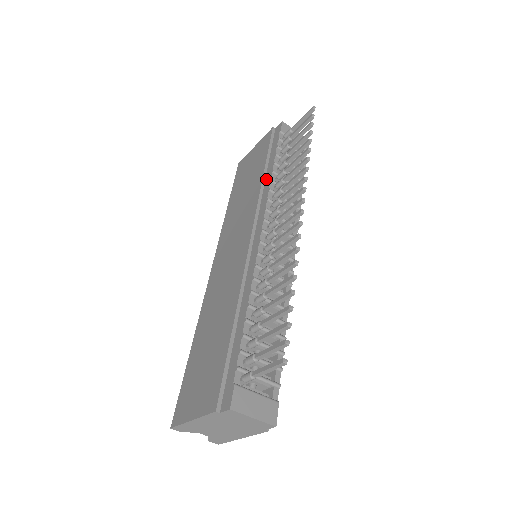
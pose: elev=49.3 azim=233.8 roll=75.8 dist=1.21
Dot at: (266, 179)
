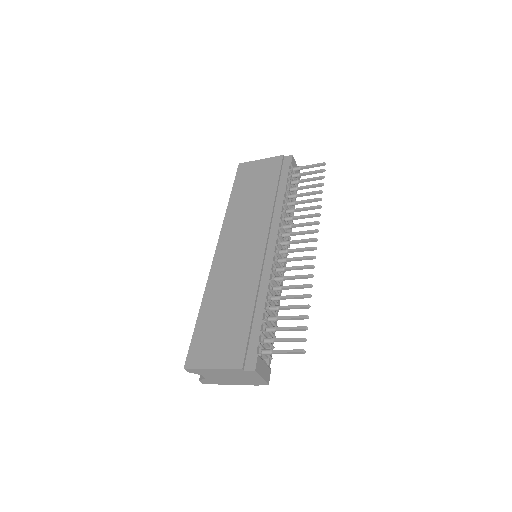
Dot at: (277, 201)
